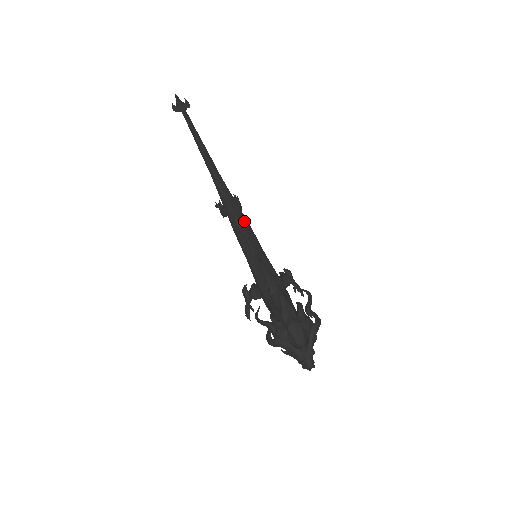
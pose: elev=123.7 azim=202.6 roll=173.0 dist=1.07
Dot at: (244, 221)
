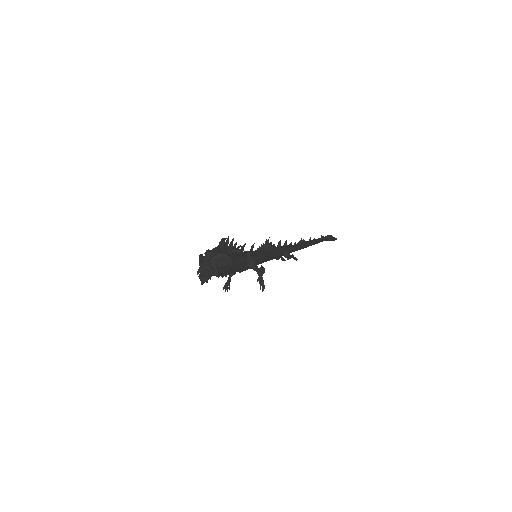
Dot at: (273, 248)
